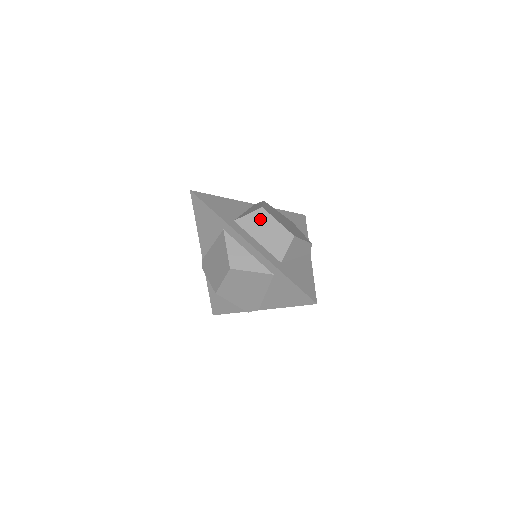
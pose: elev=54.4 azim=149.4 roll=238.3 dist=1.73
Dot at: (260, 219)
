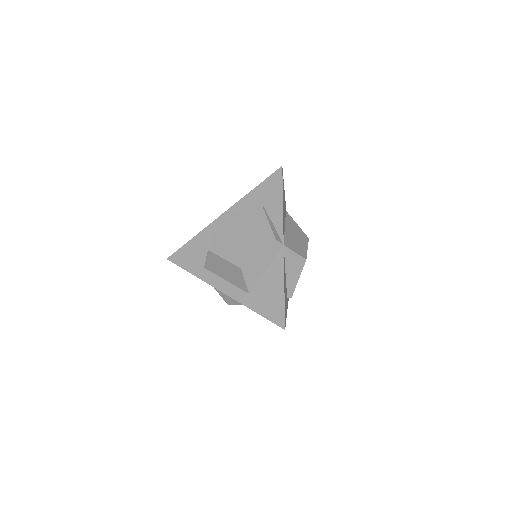
Dot at: (214, 261)
